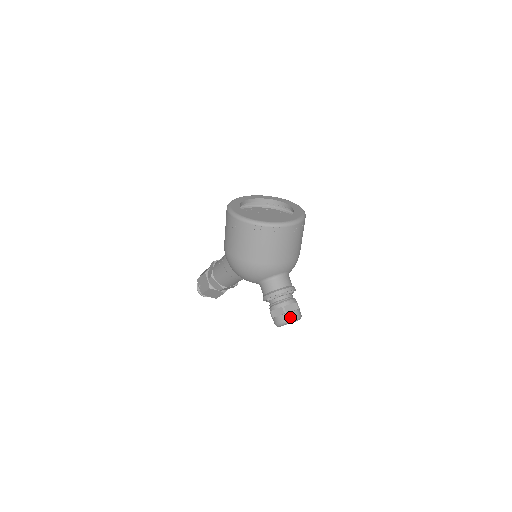
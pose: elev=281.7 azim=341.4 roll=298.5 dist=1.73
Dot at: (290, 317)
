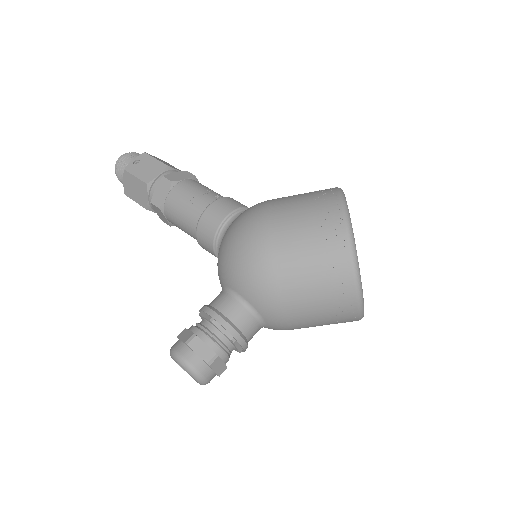
Dot at: (204, 374)
